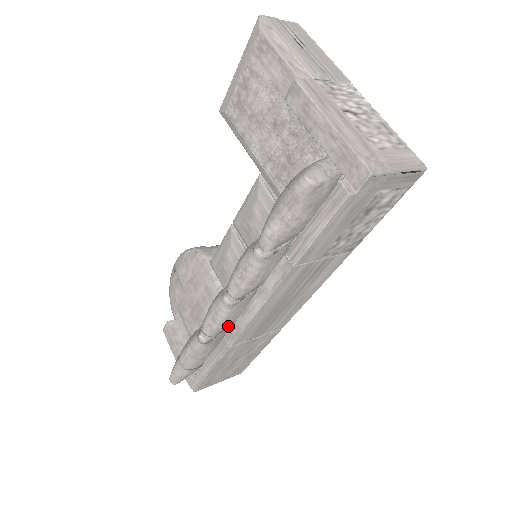
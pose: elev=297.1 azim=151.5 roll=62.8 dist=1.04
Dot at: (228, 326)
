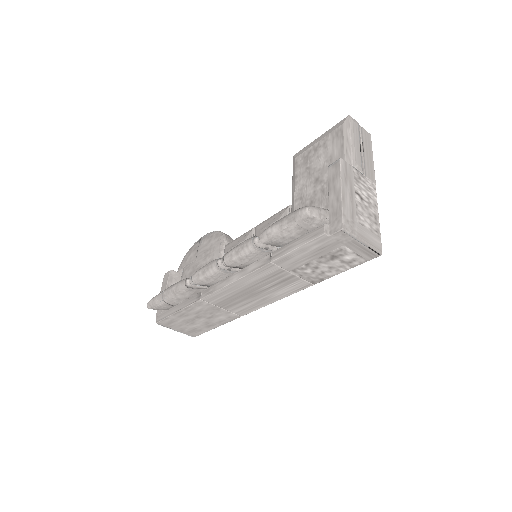
Dot at: (209, 285)
